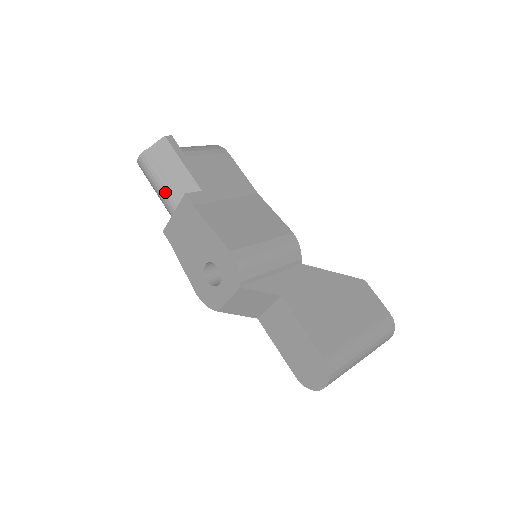
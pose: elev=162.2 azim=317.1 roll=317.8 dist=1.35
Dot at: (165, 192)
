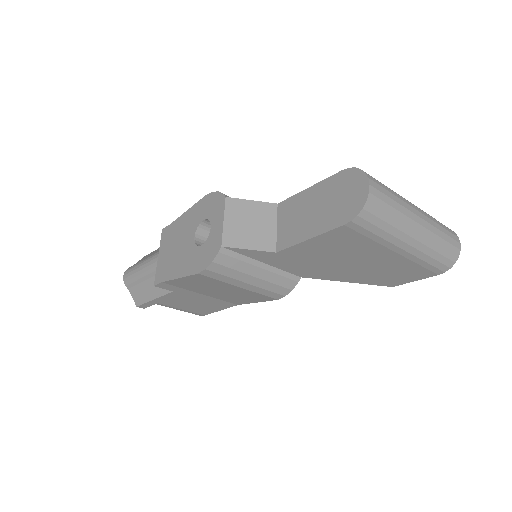
Dot at: (148, 258)
